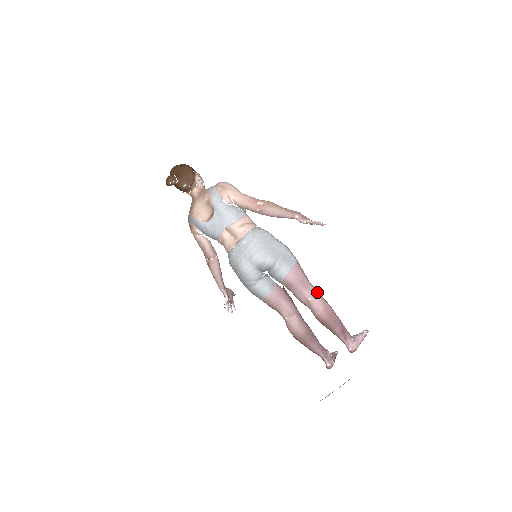
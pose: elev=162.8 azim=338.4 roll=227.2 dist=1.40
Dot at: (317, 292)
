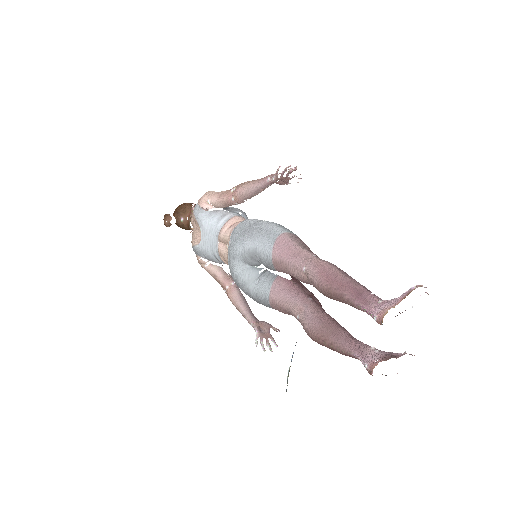
Dot at: (315, 256)
